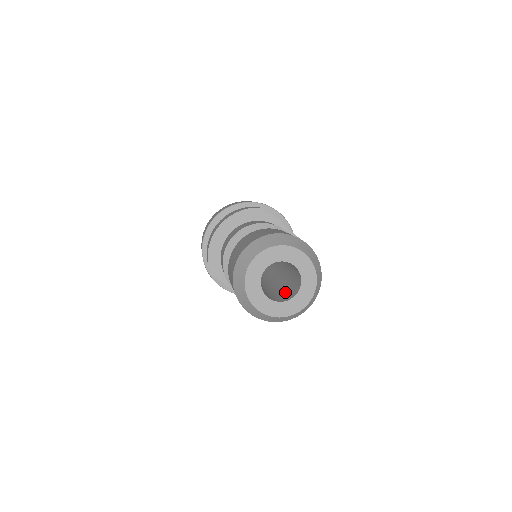
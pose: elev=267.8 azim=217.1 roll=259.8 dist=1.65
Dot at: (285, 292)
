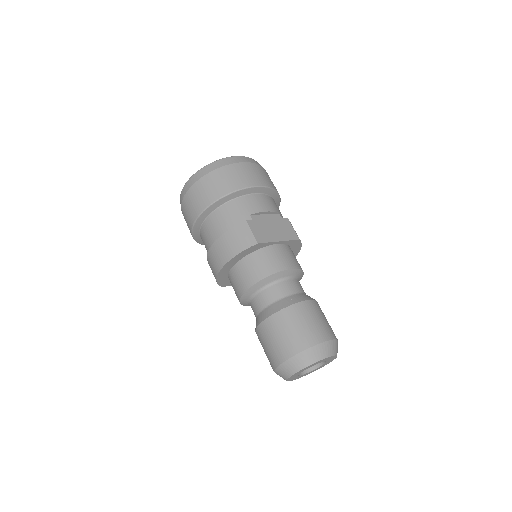
Dot at: occluded
